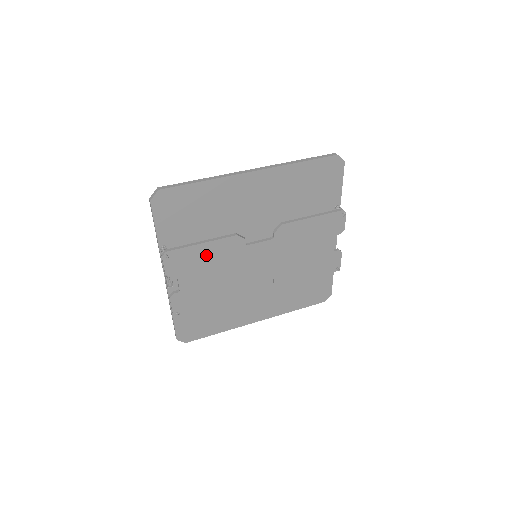
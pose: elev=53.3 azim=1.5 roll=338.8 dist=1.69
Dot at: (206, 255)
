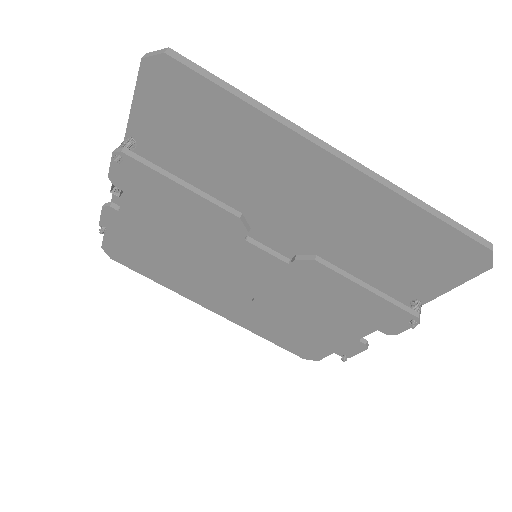
Dot at: (179, 203)
